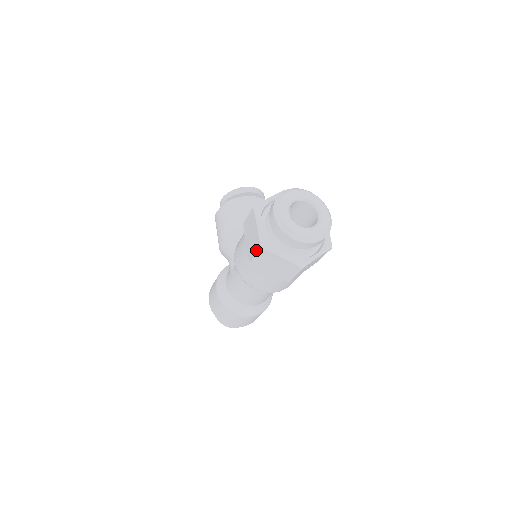
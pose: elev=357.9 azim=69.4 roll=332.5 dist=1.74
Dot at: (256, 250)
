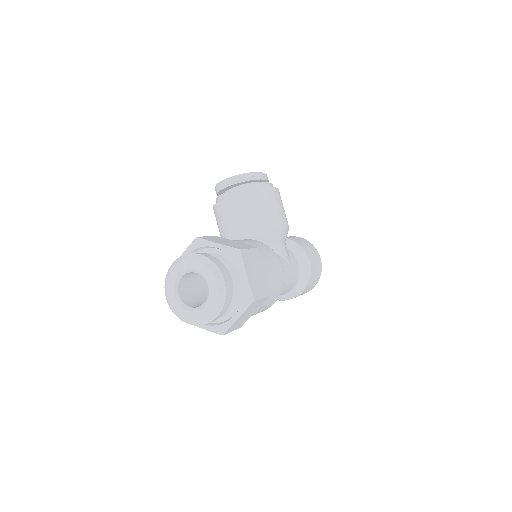
Dot at: occluded
